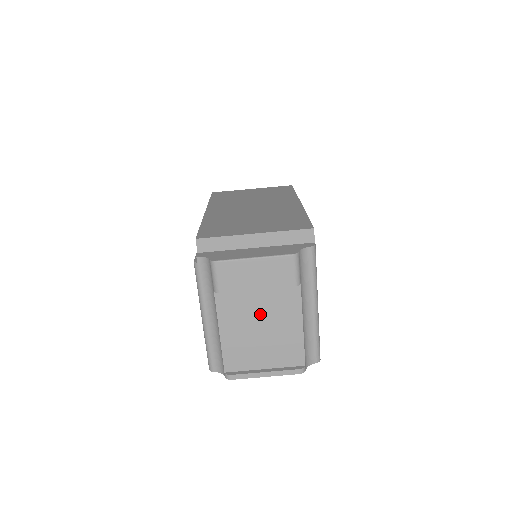
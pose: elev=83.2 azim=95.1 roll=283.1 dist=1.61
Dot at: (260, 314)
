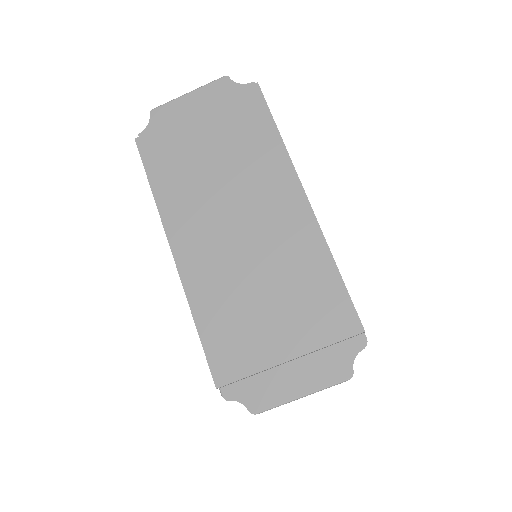
Dot at: occluded
